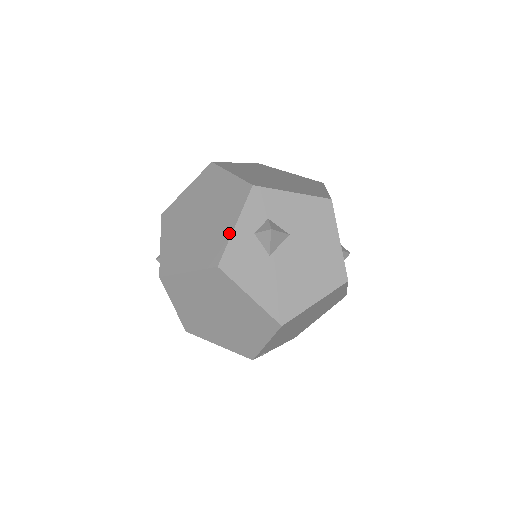
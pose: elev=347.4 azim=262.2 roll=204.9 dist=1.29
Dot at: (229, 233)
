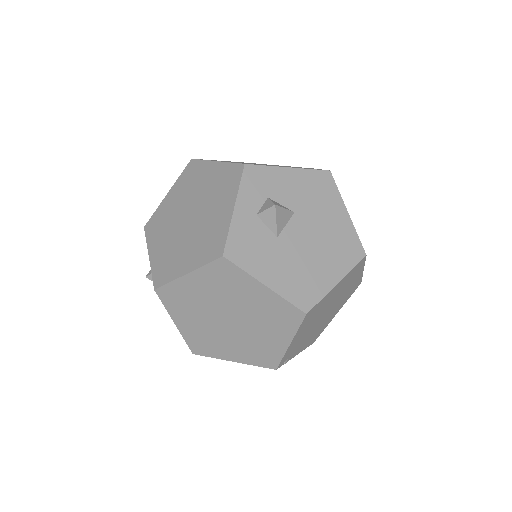
Dot at: (228, 218)
